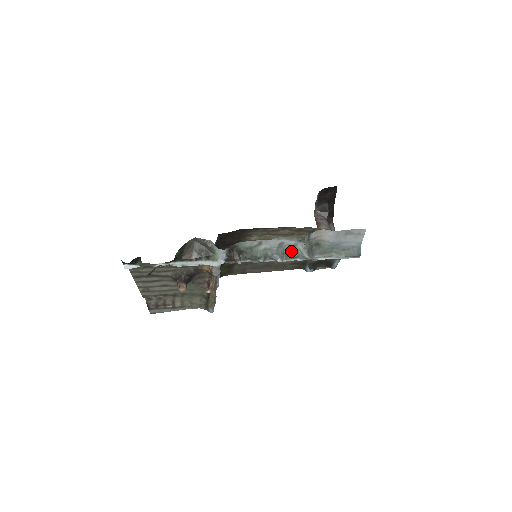
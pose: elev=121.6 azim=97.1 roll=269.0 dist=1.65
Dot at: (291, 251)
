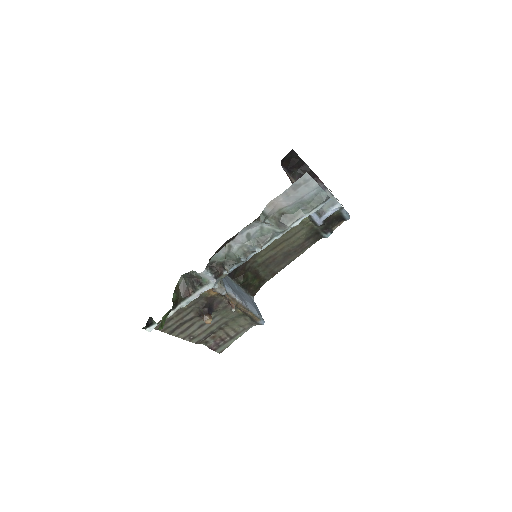
Dot at: (263, 235)
